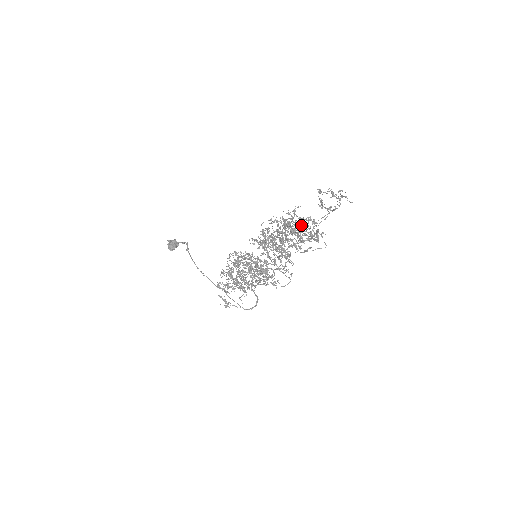
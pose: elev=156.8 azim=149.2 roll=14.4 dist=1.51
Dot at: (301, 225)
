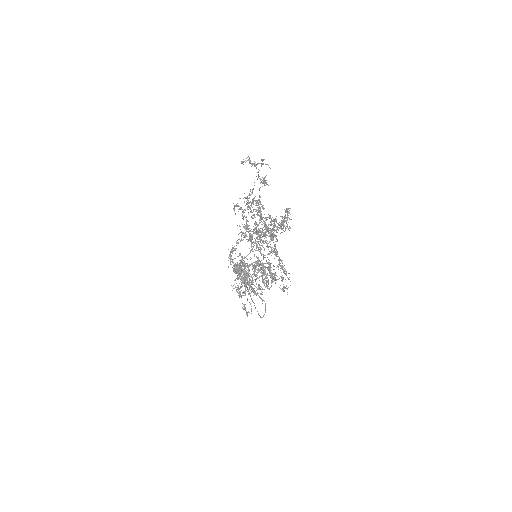
Dot at: (251, 205)
